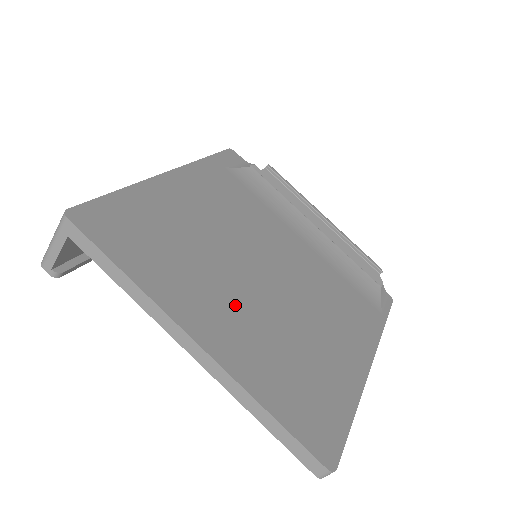
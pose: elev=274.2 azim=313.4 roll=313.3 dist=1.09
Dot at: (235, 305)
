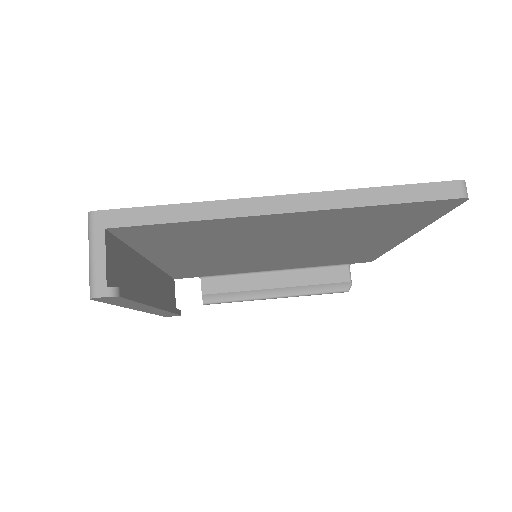
Dot at: occluded
